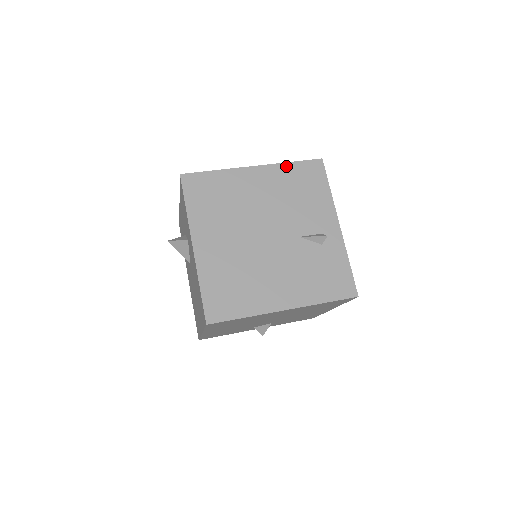
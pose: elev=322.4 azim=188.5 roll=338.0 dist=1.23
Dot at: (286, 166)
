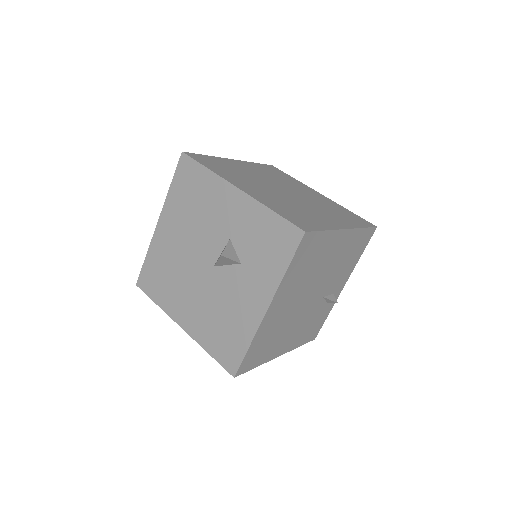
Dot at: (360, 232)
